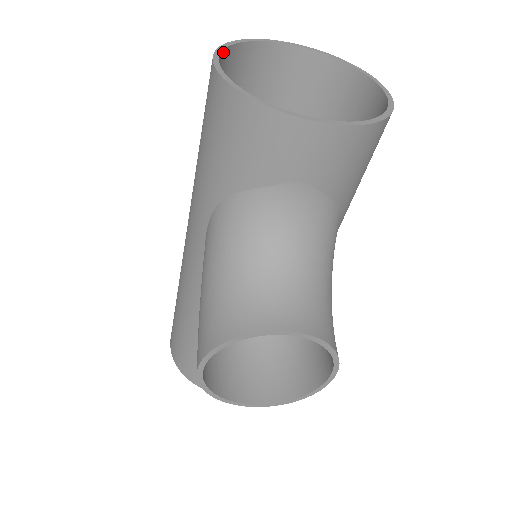
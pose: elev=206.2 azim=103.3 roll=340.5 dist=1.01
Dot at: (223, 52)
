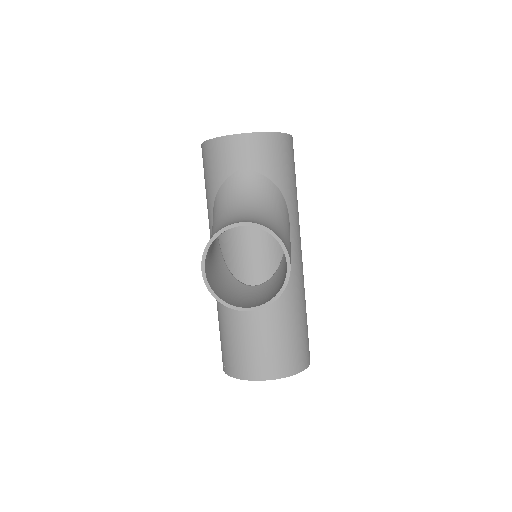
Dot at: occluded
